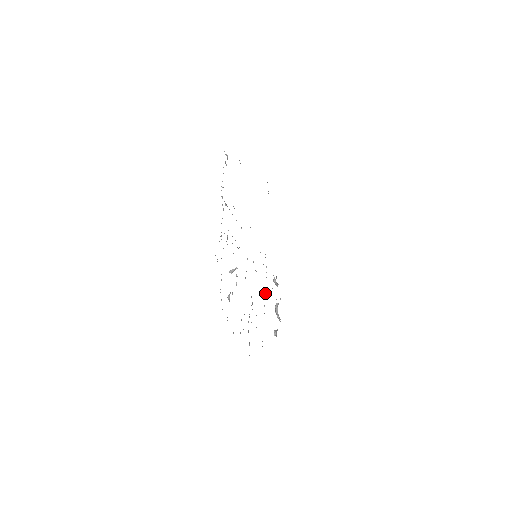
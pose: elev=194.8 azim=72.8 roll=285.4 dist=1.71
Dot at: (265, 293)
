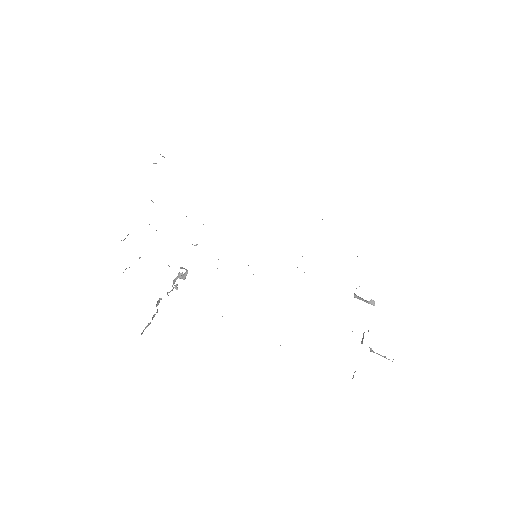
Dot at: occluded
